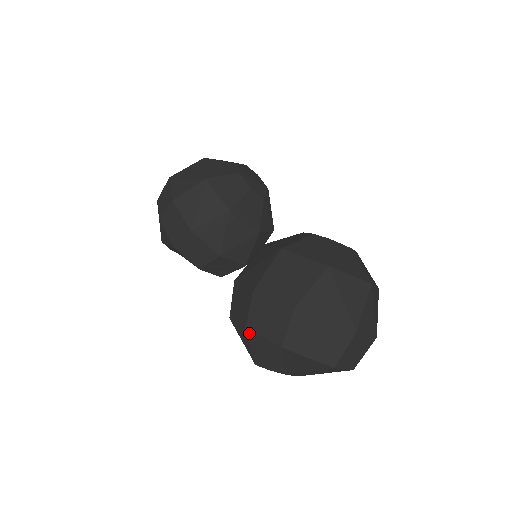
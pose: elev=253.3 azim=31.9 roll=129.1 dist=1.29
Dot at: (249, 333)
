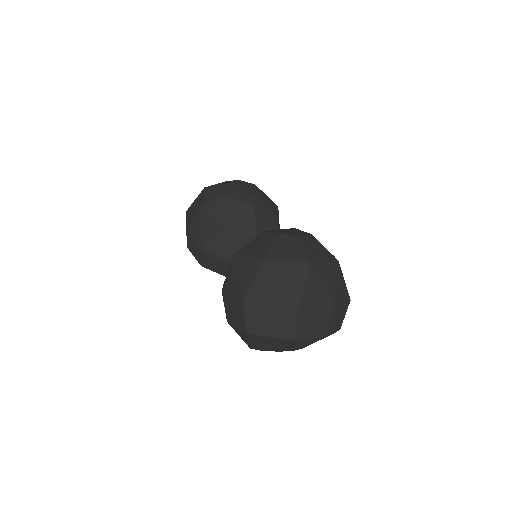
Dot at: (231, 326)
